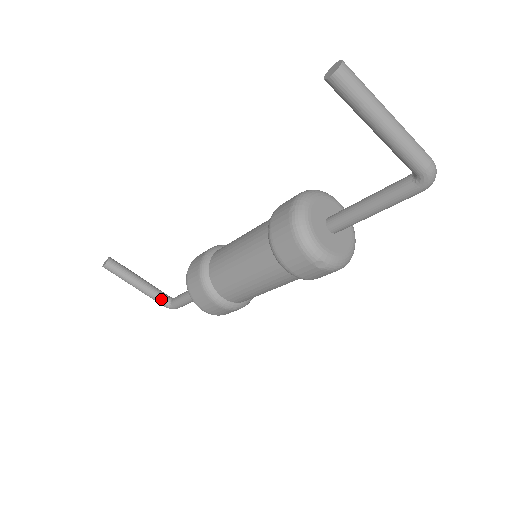
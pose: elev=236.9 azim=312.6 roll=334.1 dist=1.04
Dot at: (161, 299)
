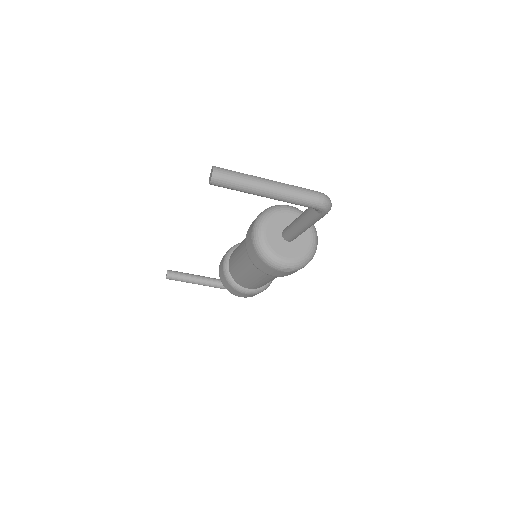
Dot at: (217, 285)
